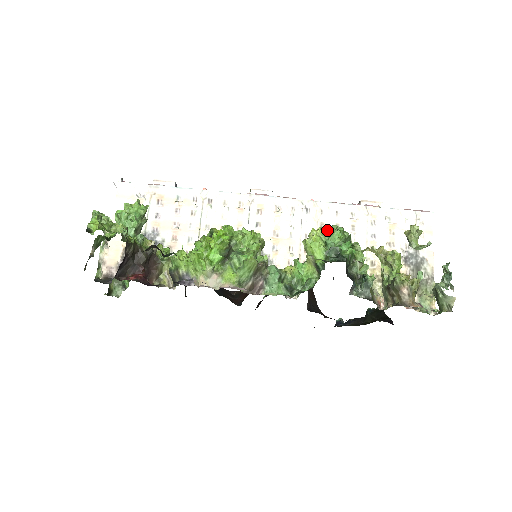
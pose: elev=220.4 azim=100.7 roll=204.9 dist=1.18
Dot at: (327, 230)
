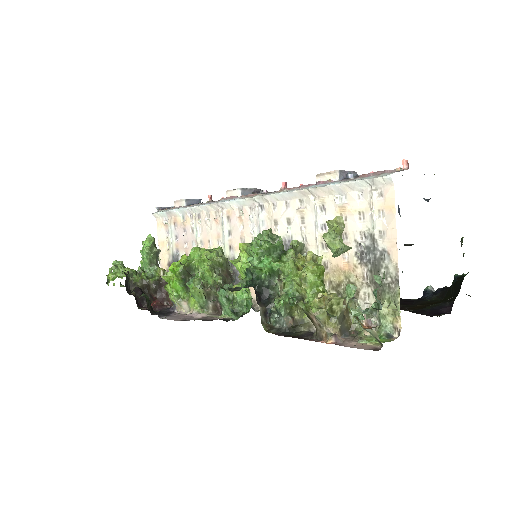
Dot at: occluded
